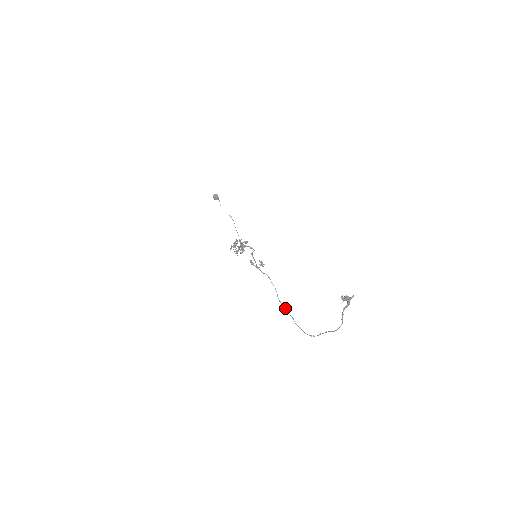
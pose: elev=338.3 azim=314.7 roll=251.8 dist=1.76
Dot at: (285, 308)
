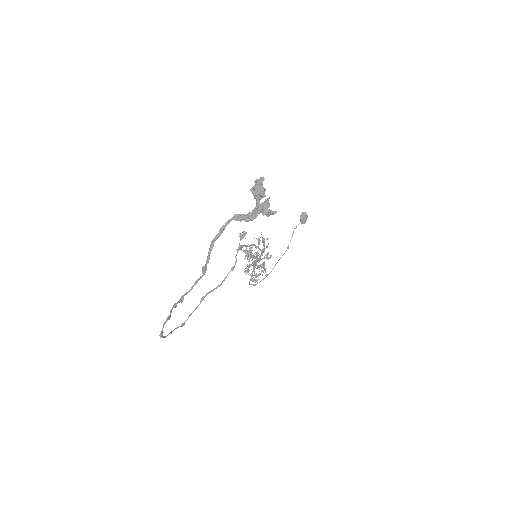
Dot at: occluded
